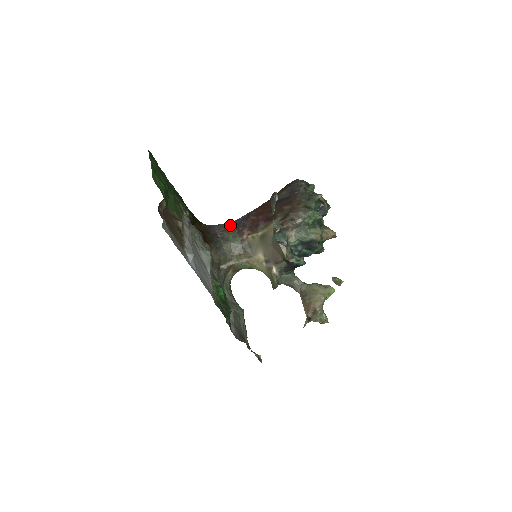
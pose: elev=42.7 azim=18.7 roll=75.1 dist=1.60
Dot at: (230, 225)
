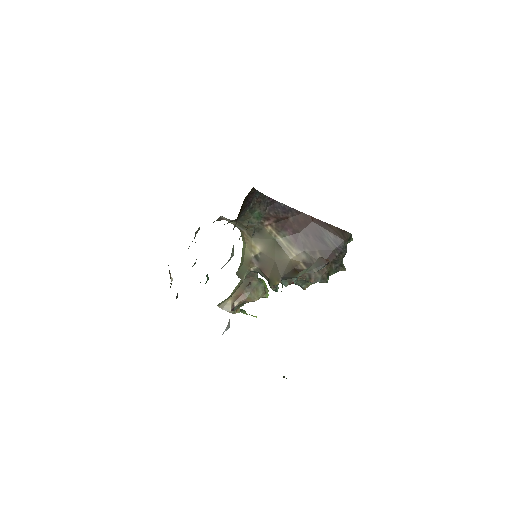
Dot at: (269, 200)
